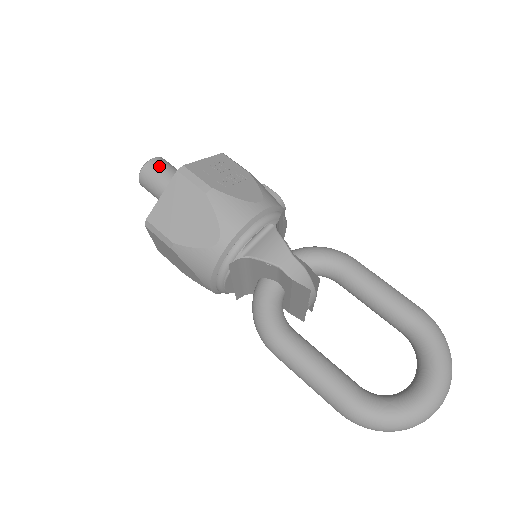
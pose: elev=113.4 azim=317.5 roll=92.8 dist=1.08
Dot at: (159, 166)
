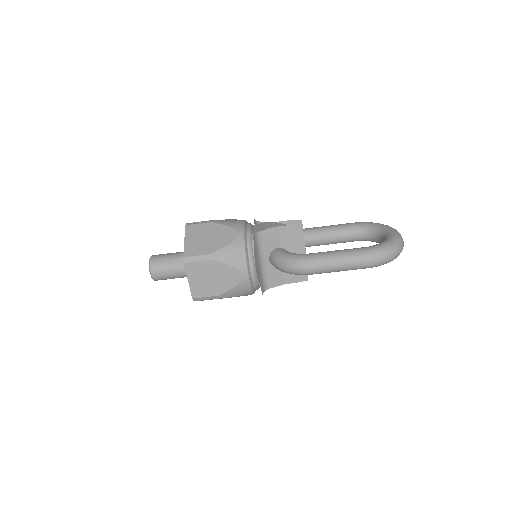
Dot at: (160, 254)
